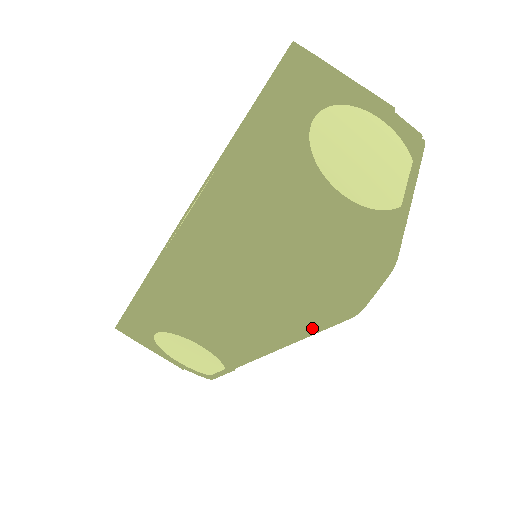
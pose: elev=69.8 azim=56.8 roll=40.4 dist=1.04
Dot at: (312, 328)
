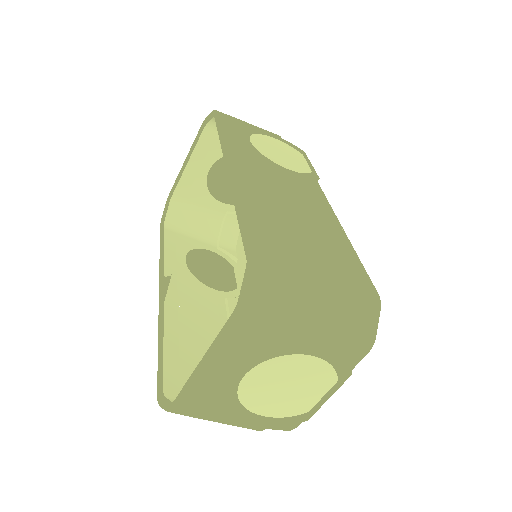
Dot at: occluded
